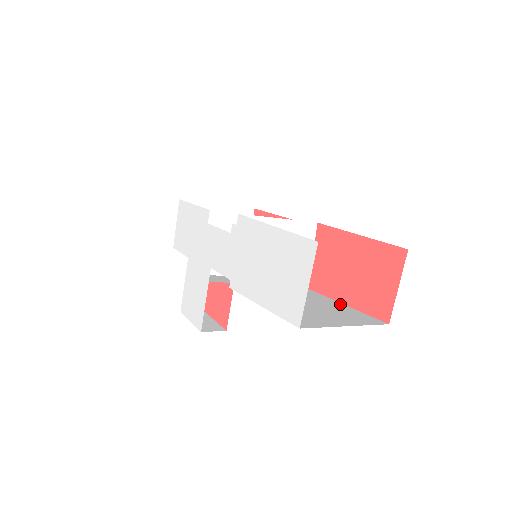
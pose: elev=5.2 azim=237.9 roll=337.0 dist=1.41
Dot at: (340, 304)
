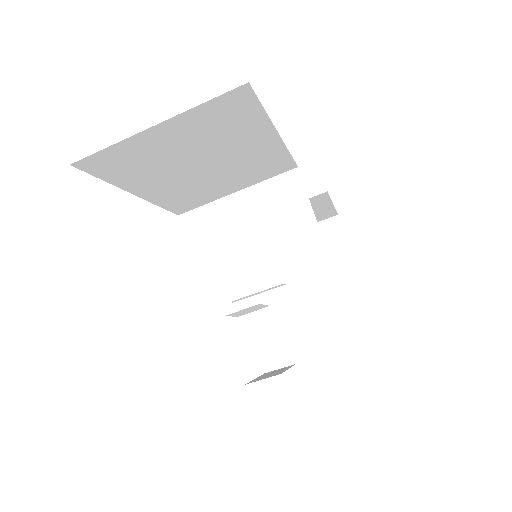
Dot at: occluded
